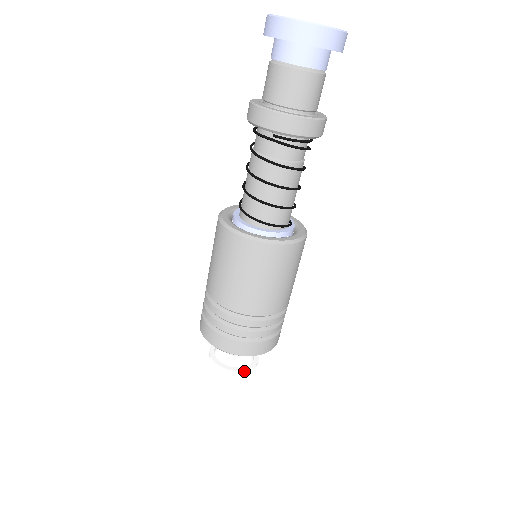
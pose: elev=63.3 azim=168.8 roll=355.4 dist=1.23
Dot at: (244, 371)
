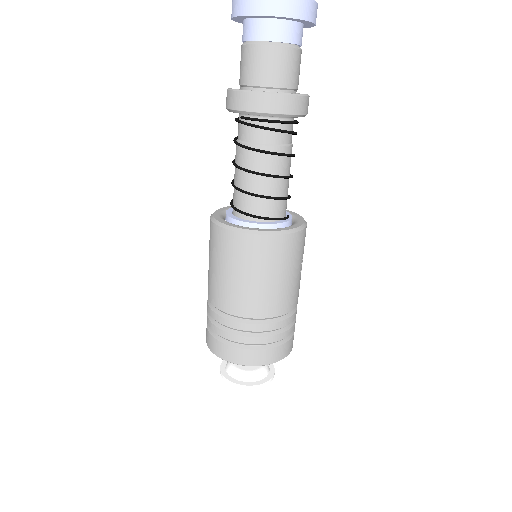
Dot at: (244, 386)
